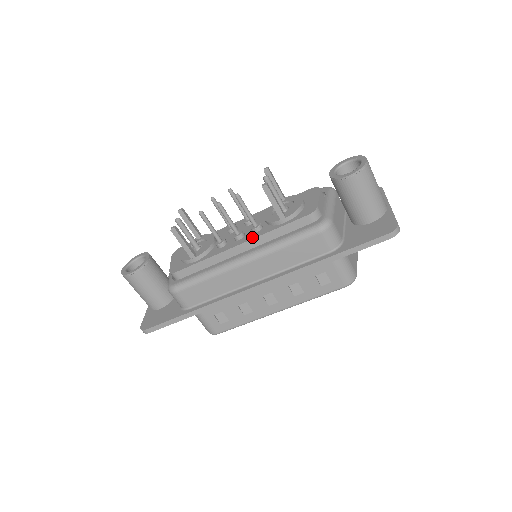
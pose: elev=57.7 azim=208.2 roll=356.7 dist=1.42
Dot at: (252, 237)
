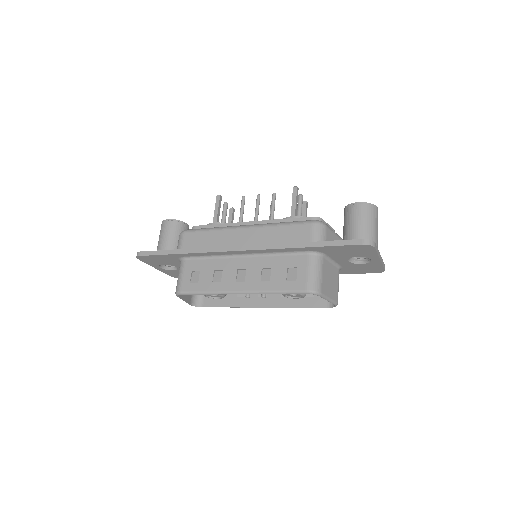
Dot at: (263, 221)
